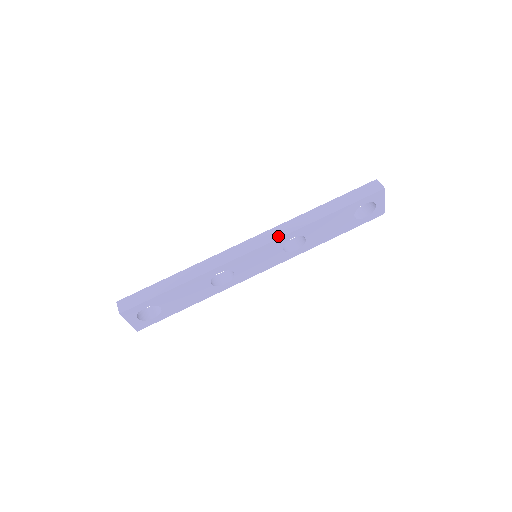
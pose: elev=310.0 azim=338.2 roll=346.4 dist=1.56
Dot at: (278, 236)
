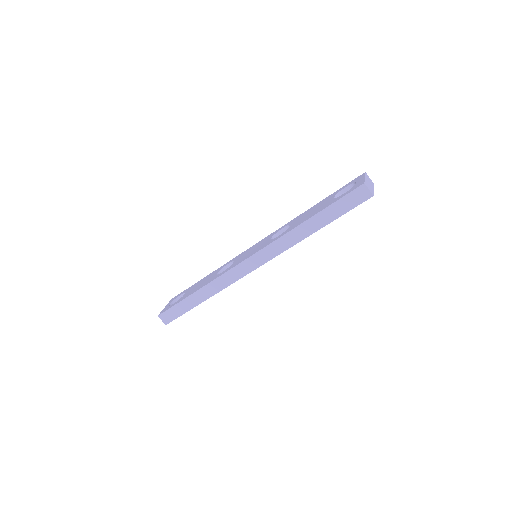
Dot at: (274, 255)
